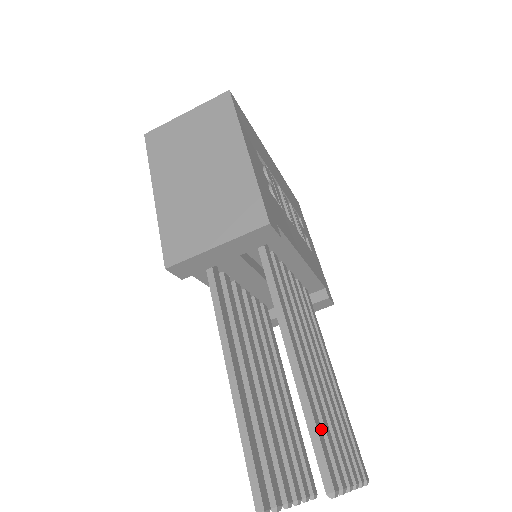
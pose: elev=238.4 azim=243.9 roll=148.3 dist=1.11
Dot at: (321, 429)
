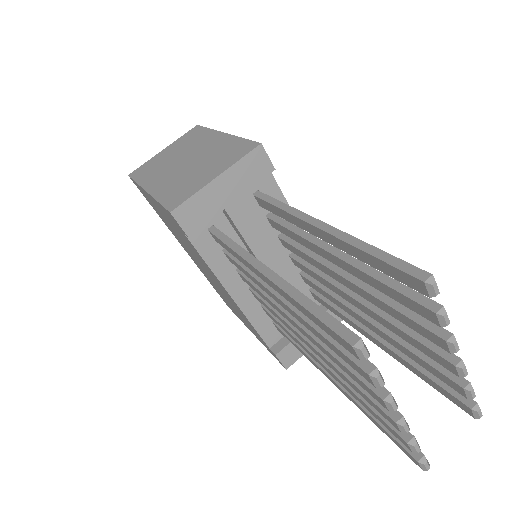
Dot at: occluded
